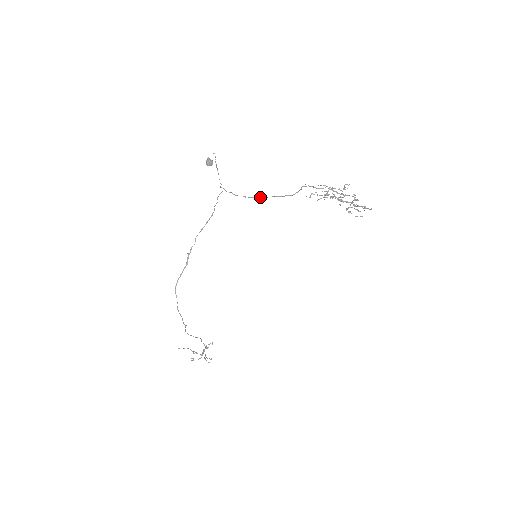
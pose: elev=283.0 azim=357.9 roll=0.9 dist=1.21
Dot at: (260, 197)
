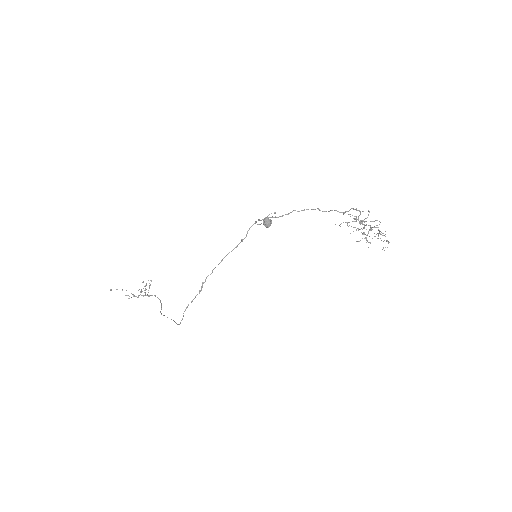
Dot at: occluded
